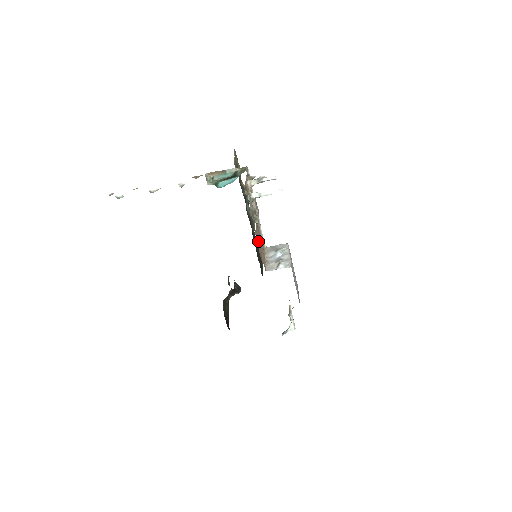
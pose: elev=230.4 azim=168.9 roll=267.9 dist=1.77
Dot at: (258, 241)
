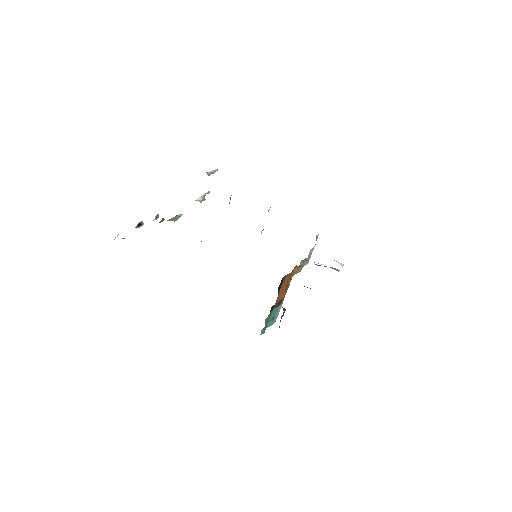
Dot at: occluded
